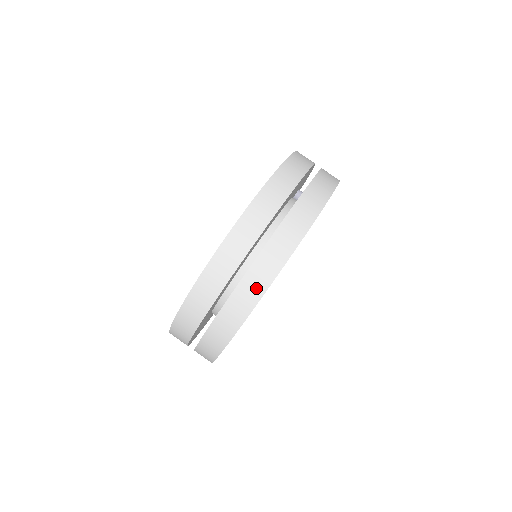
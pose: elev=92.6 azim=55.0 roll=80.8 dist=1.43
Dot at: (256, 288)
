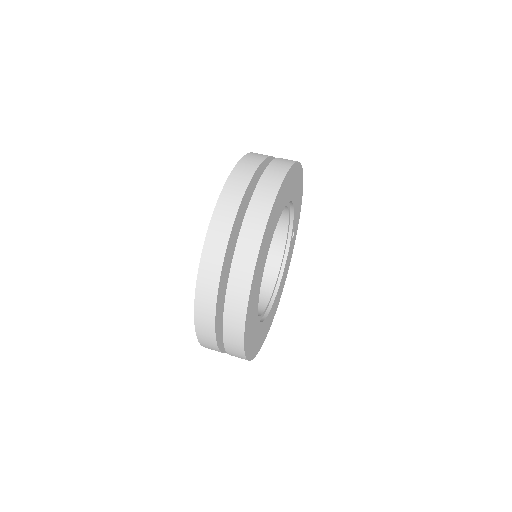
Dot at: (274, 181)
